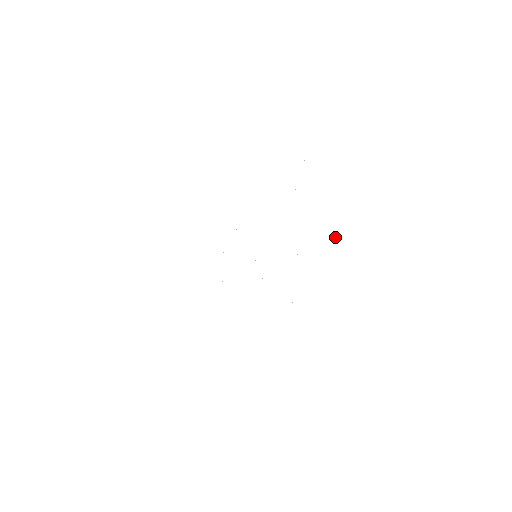
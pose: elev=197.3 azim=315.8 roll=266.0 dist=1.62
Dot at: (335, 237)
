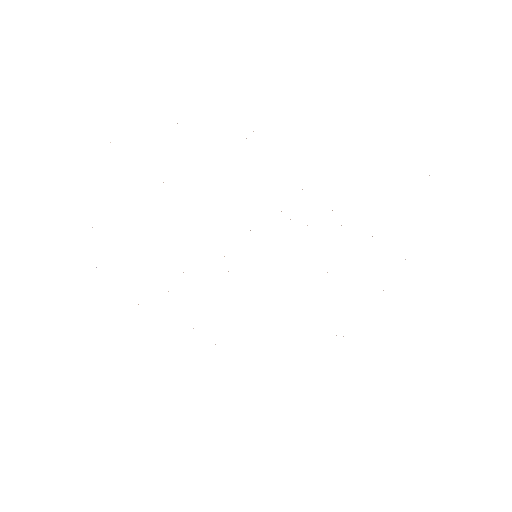
Dot at: occluded
